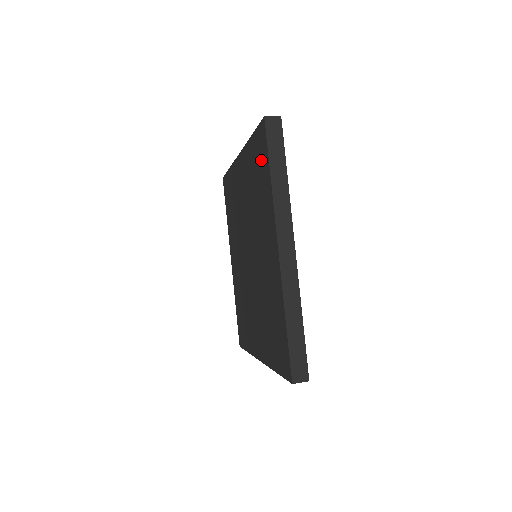
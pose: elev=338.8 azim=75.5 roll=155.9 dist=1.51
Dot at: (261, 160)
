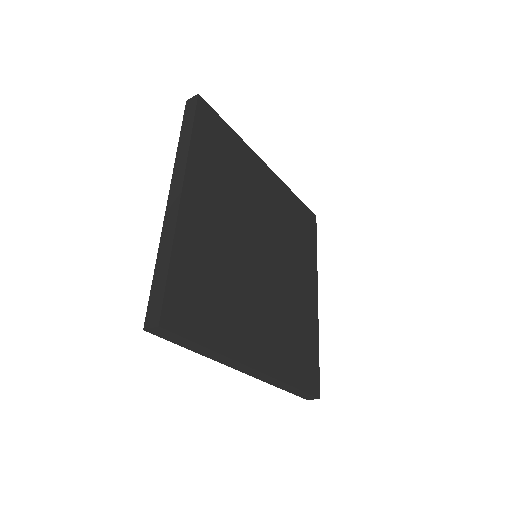
Dot at: occluded
